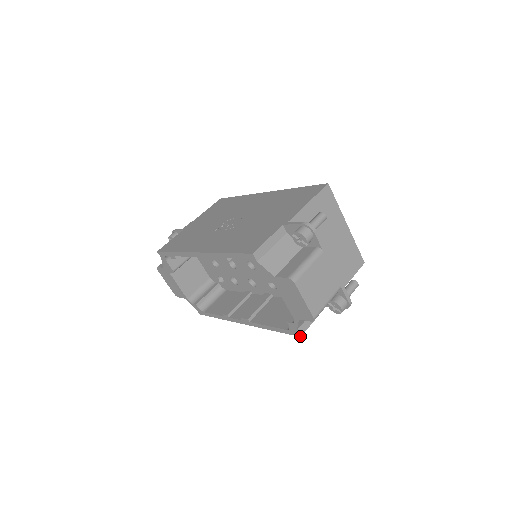
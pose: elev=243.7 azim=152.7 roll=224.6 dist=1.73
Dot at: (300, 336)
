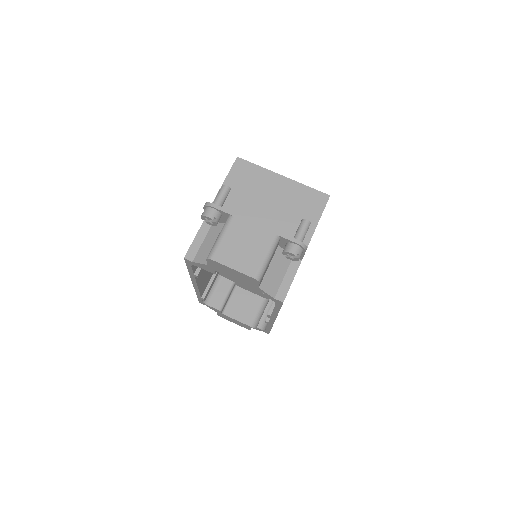
Dot at: (282, 302)
